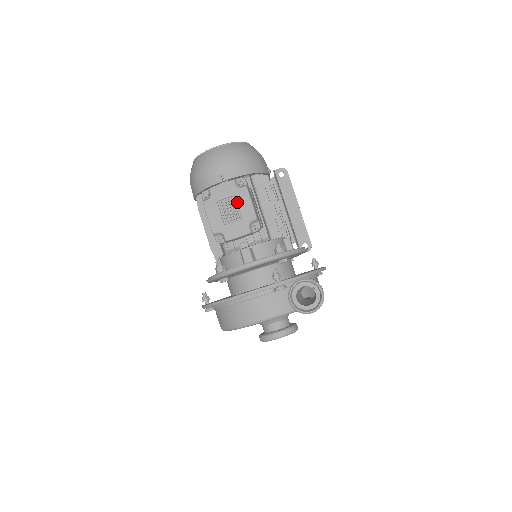
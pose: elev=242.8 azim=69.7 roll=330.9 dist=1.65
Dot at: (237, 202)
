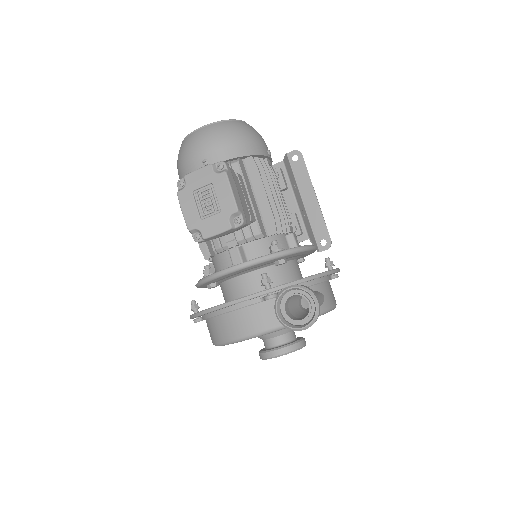
Dot at: (215, 191)
